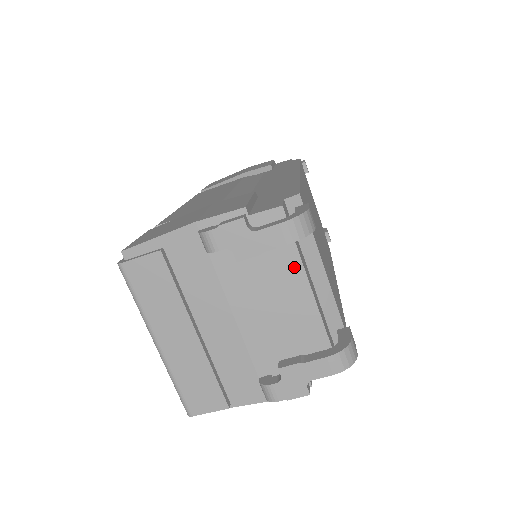
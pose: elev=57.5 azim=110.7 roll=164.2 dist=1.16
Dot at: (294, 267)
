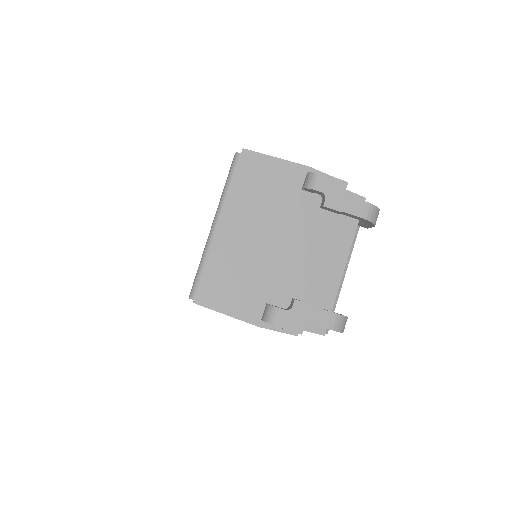
Dot at: (346, 241)
